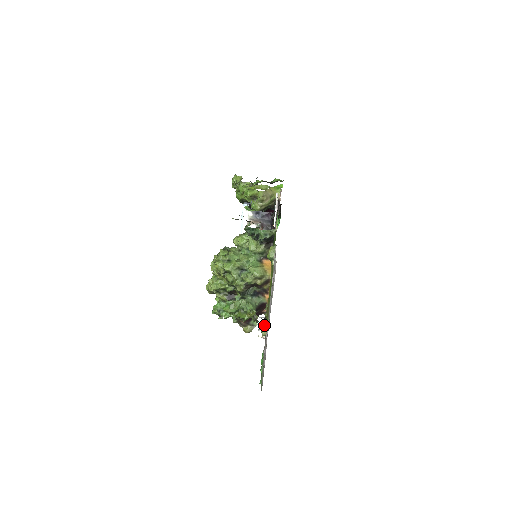
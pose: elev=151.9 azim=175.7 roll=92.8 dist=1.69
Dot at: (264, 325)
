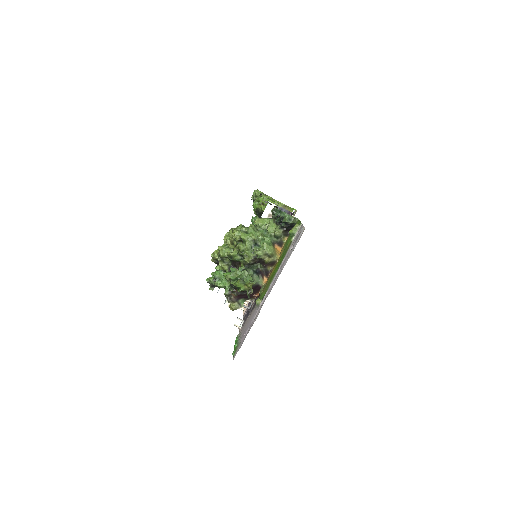
Dot at: occluded
